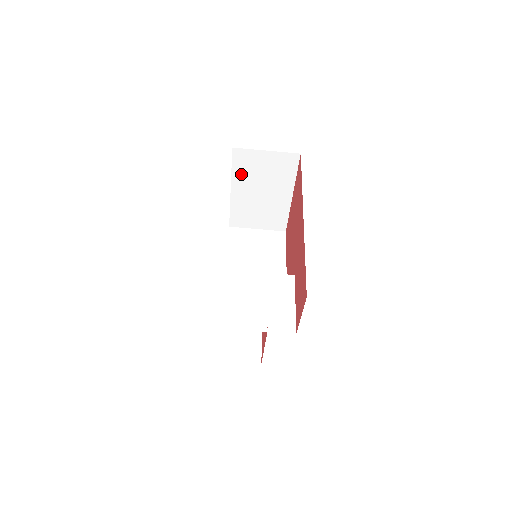
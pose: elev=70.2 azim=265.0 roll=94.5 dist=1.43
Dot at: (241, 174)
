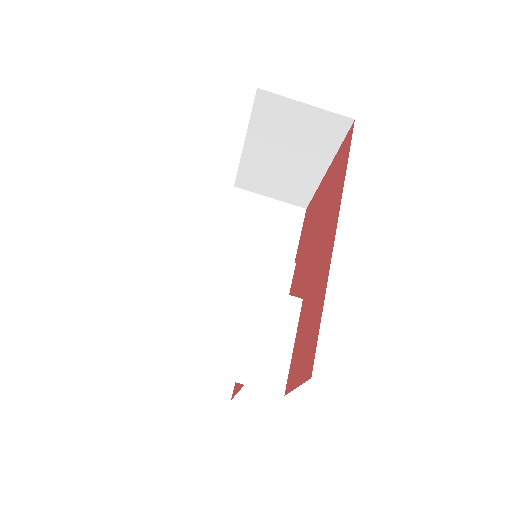
Dot at: (262, 126)
